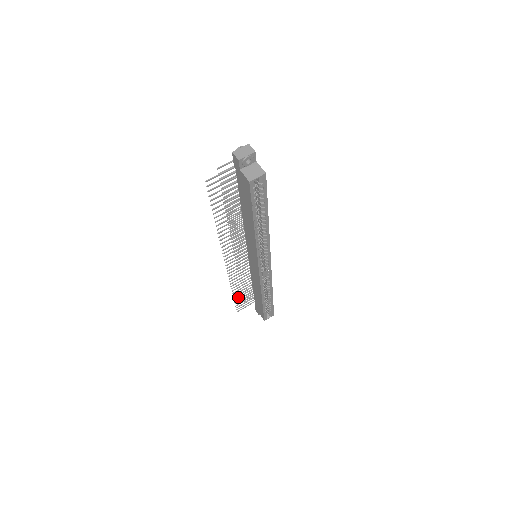
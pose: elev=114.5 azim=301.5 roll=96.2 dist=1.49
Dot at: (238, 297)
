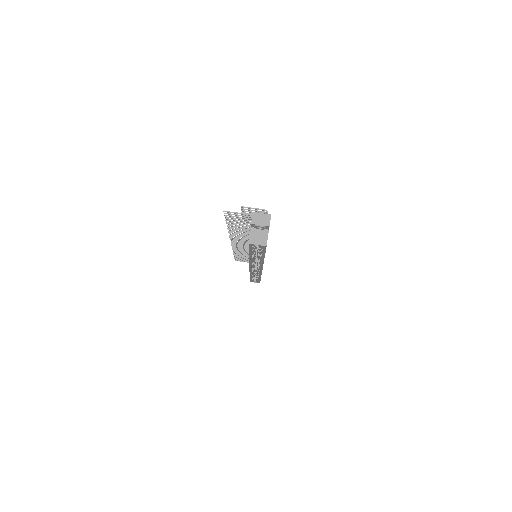
Dot at: (239, 256)
